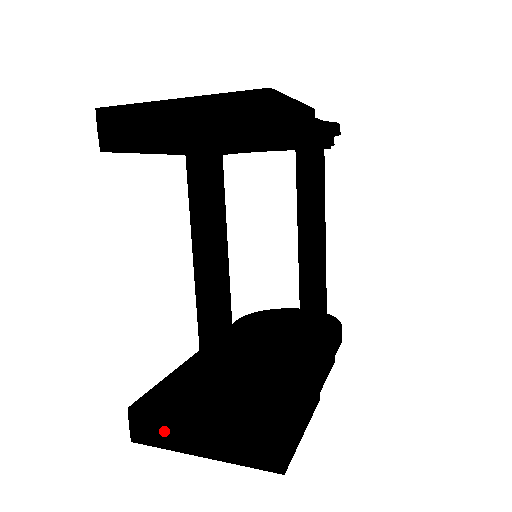
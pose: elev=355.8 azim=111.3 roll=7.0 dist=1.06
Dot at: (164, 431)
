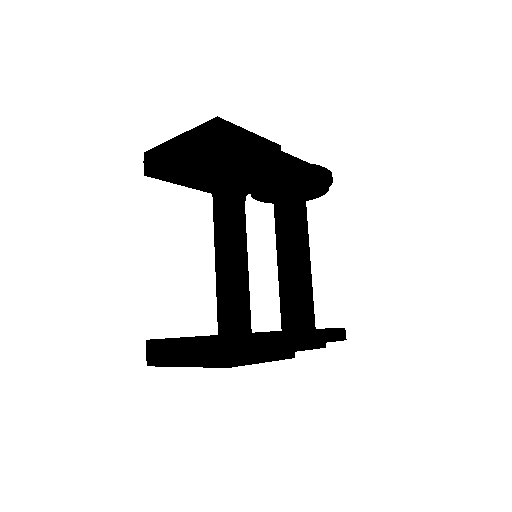
Dot at: (164, 352)
